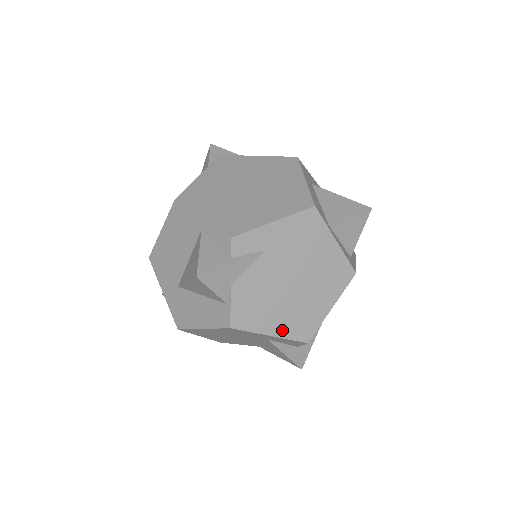
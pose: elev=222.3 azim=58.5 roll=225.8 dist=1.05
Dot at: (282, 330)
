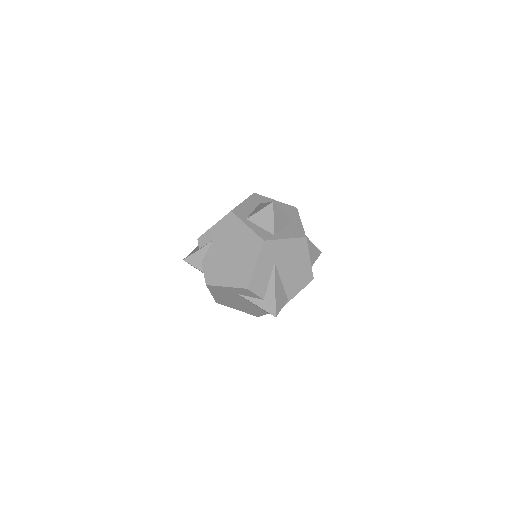
Dot at: (231, 283)
